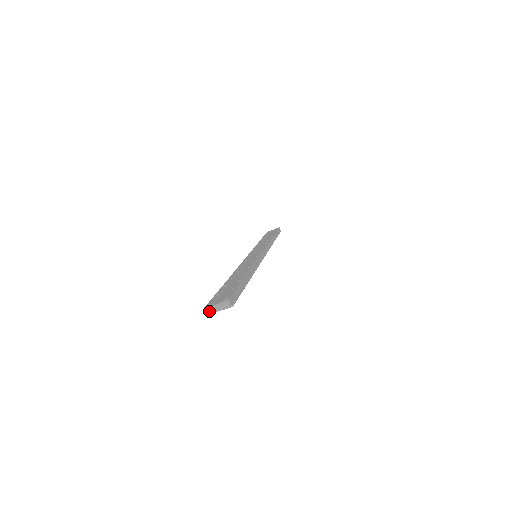
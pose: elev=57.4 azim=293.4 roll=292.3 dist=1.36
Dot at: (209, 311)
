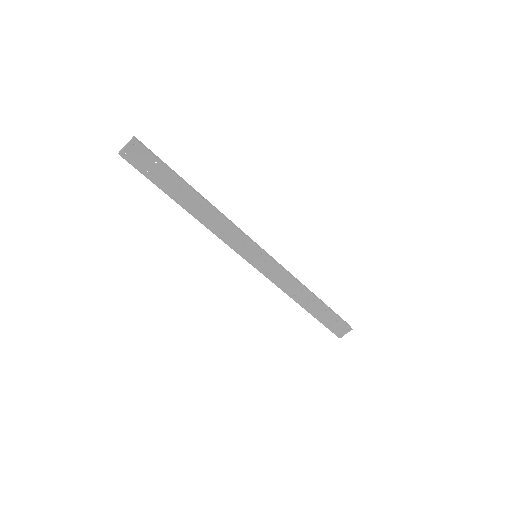
Dot at: (121, 150)
